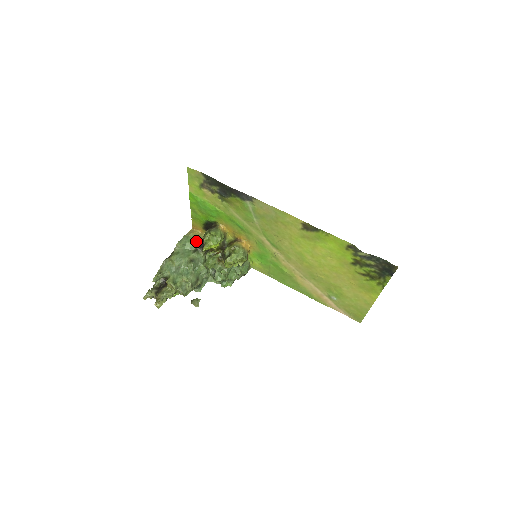
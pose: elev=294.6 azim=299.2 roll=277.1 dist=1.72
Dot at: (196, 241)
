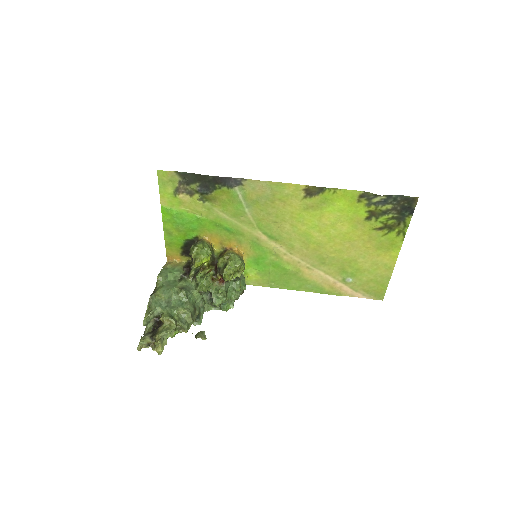
Dot at: (178, 270)
